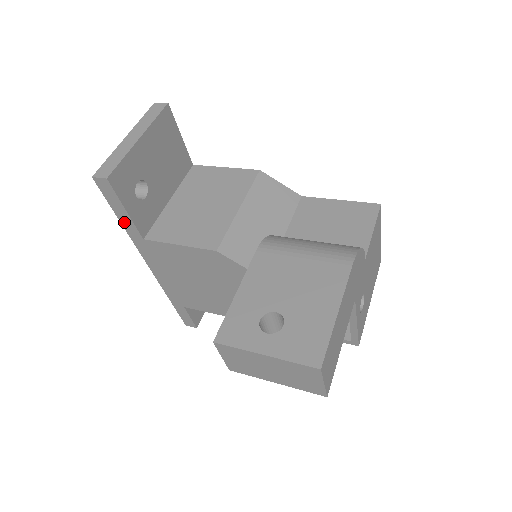
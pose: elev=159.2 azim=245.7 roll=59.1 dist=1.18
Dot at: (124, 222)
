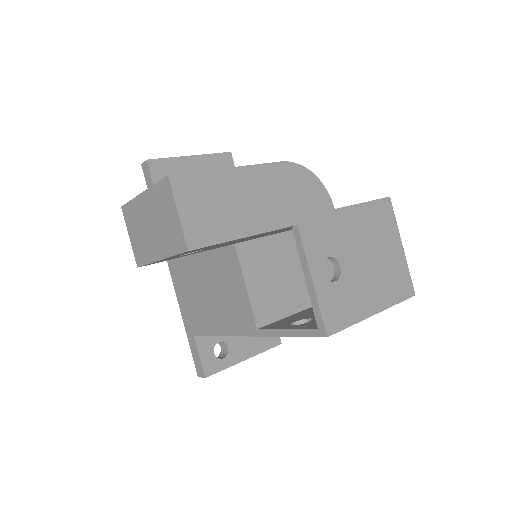
Dot at: occluded
